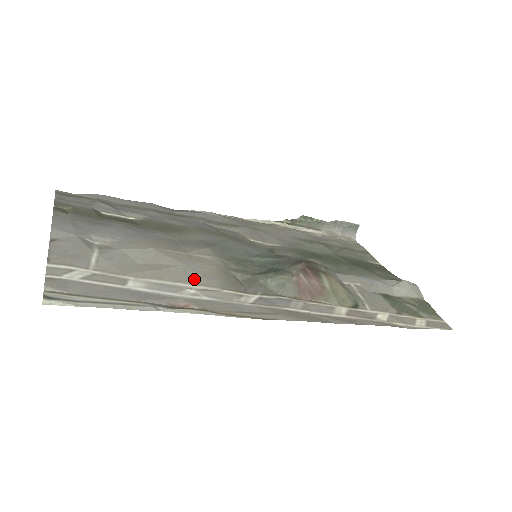
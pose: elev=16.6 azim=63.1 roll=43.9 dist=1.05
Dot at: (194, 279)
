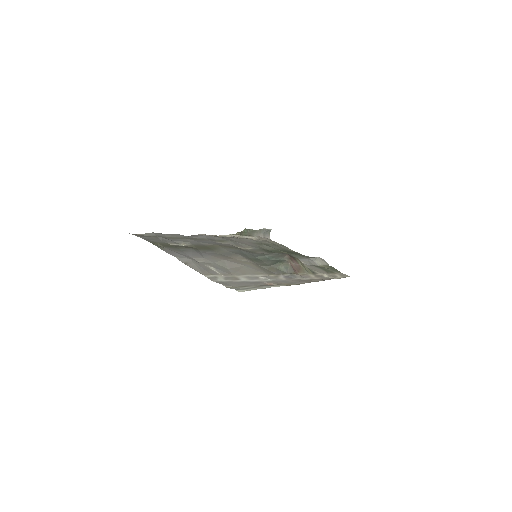
Dot at: (256, 272)
